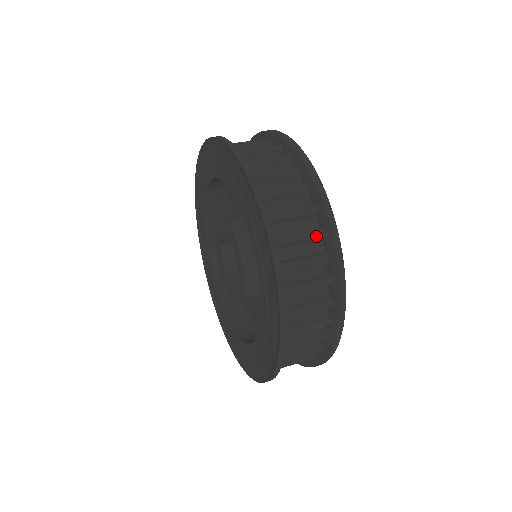
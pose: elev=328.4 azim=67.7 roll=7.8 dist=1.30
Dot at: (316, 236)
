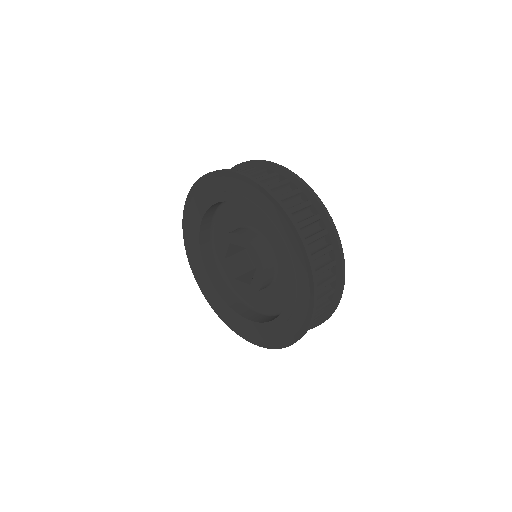
Dot at: (307, 205)
